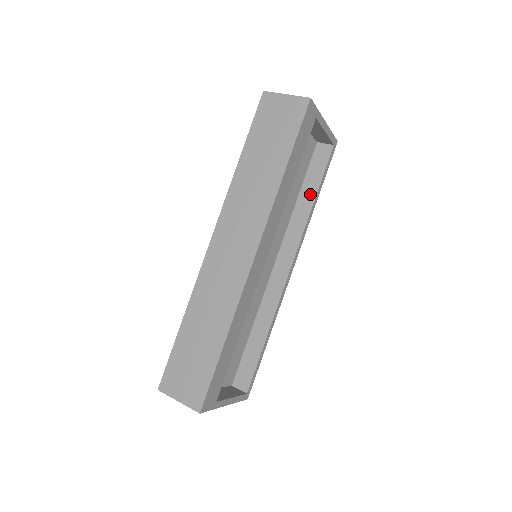
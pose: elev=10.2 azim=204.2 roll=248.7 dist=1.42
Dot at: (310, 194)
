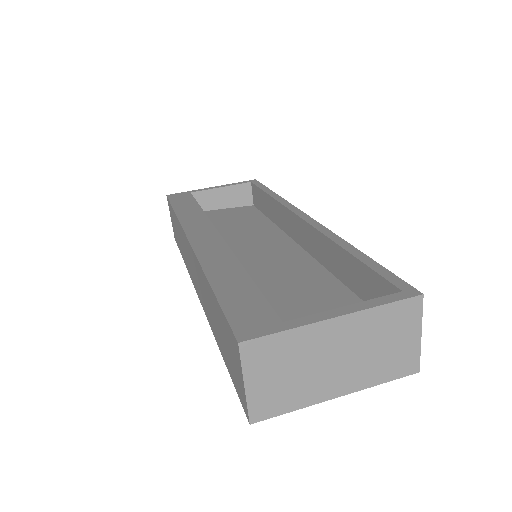
Dot at: occluded
